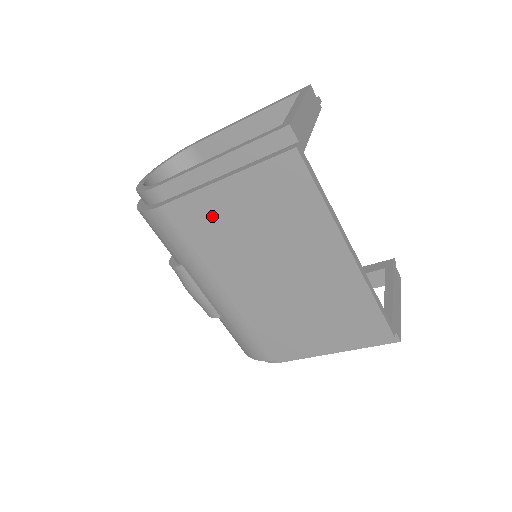
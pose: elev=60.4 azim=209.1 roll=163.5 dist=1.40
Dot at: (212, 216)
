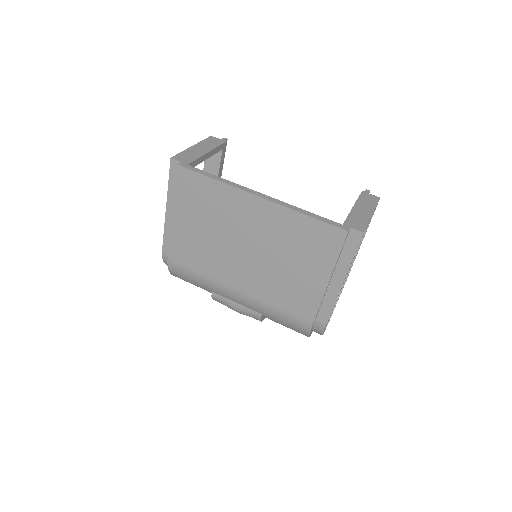
Dot at: (188, 242)
